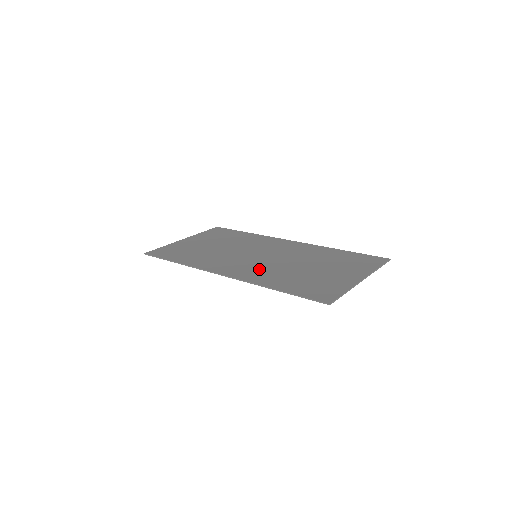
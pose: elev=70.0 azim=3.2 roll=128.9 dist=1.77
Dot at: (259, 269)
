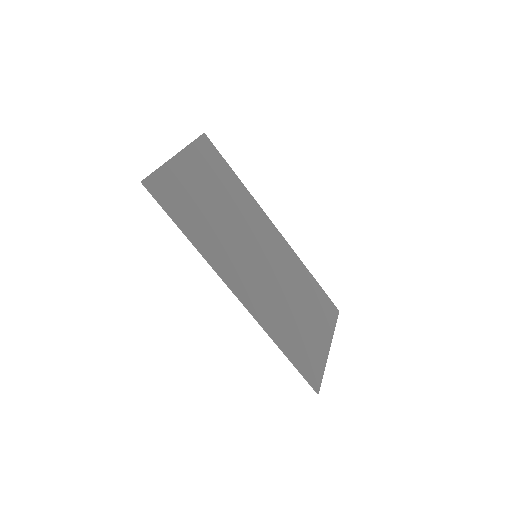
Dot at: (265, 297)
